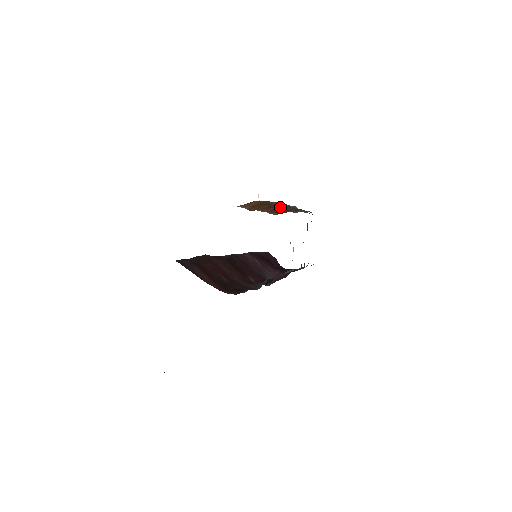
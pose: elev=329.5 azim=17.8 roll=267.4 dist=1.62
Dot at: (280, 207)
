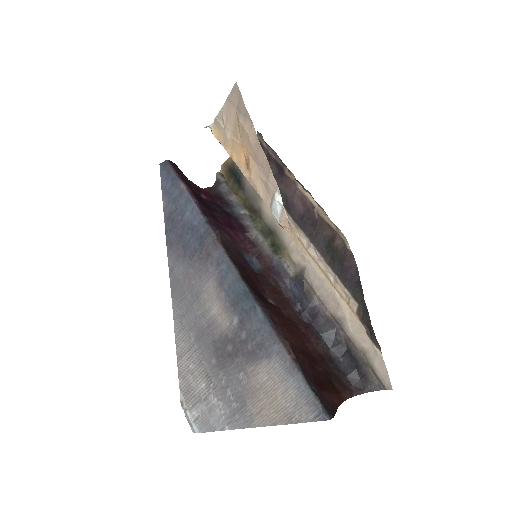
Dot at: occluded
